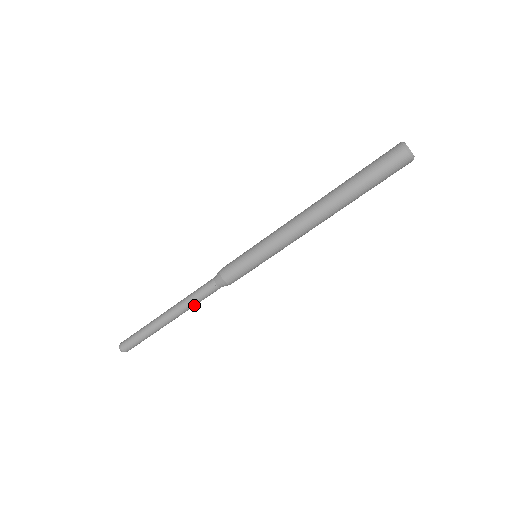
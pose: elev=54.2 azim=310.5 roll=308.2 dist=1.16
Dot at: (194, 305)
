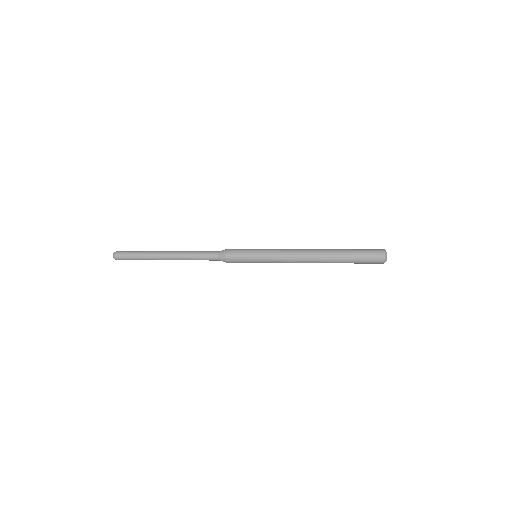
Dot at: occluded
